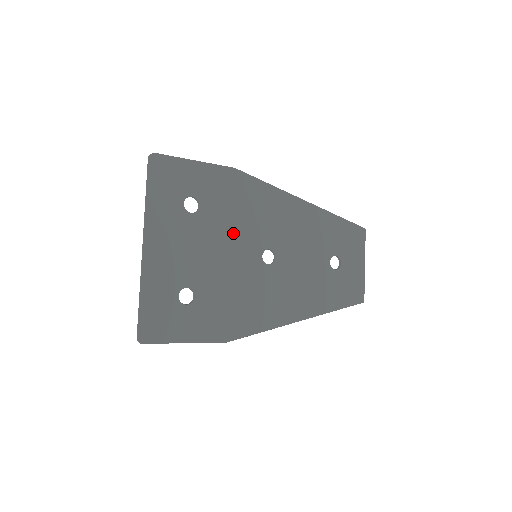
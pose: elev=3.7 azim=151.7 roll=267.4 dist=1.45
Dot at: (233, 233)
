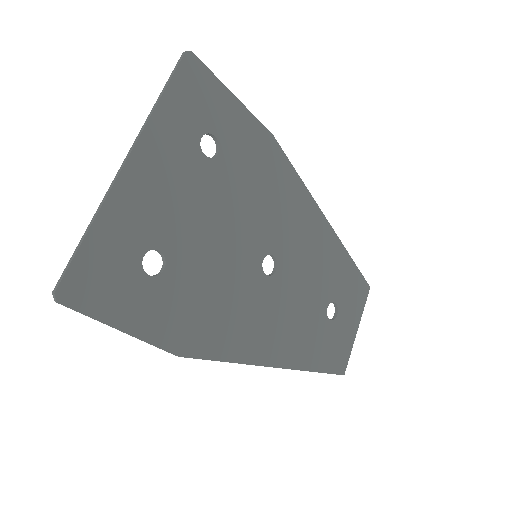
Dot at: (242, 211)
